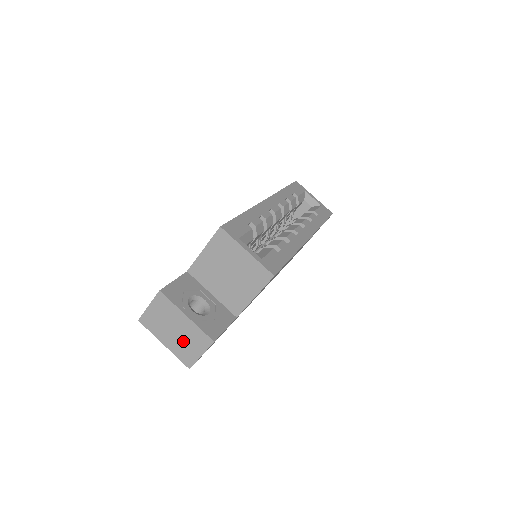
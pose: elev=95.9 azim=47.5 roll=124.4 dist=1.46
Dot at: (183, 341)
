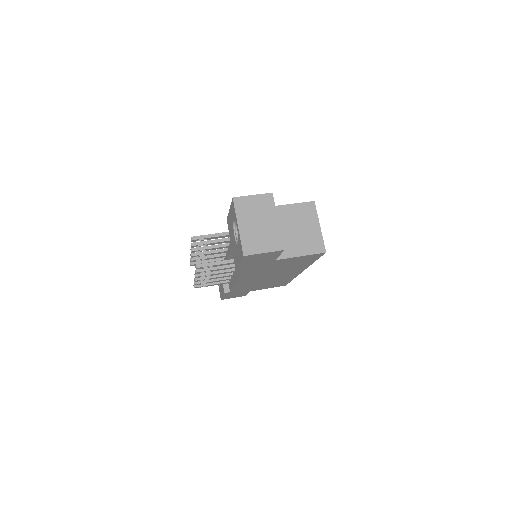
Dot at: (258, 234)
